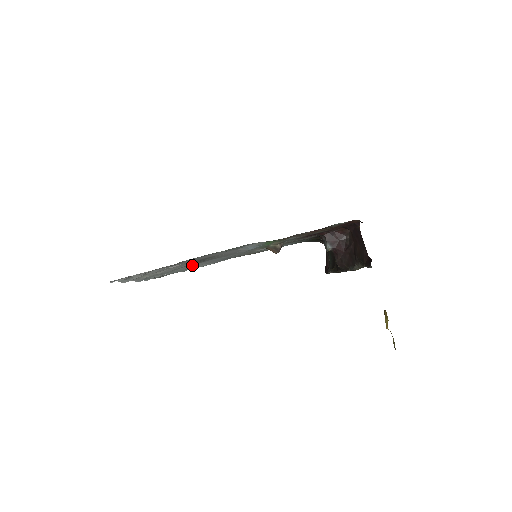
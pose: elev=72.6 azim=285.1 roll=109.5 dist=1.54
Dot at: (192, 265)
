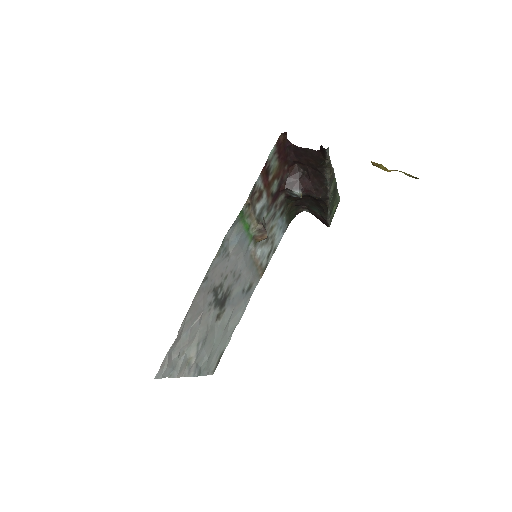
Dot at: (221, 319)
